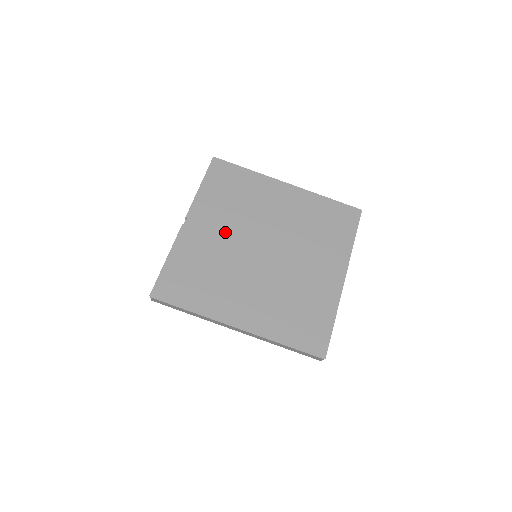
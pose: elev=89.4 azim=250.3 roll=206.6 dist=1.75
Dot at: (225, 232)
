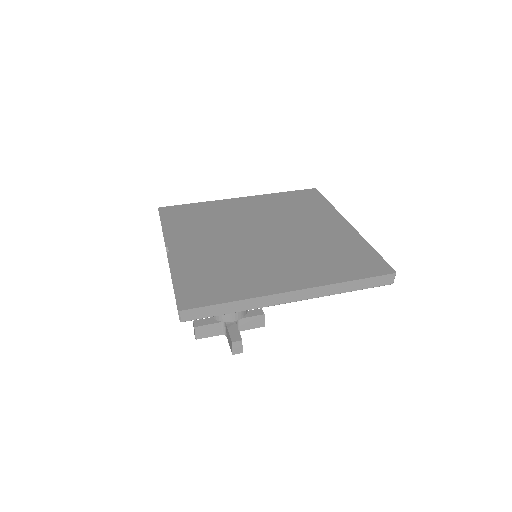
Dot at: (214, 241)
